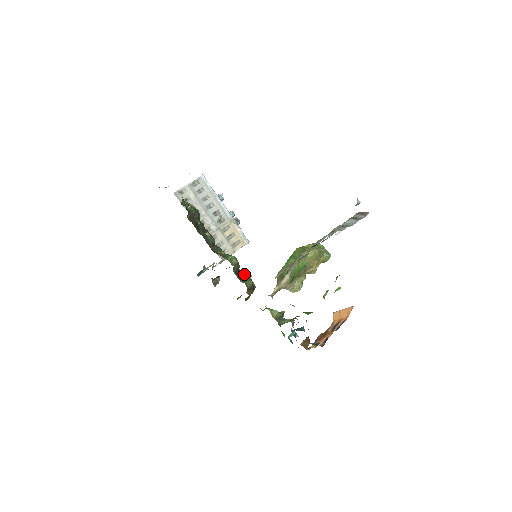
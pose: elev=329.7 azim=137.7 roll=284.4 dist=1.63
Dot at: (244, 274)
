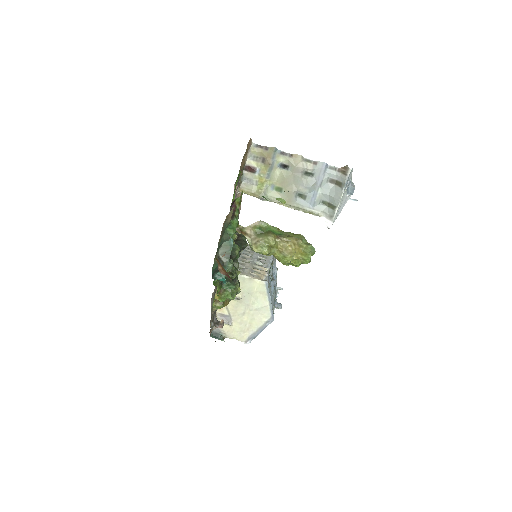
Dot at: (236, 269)
